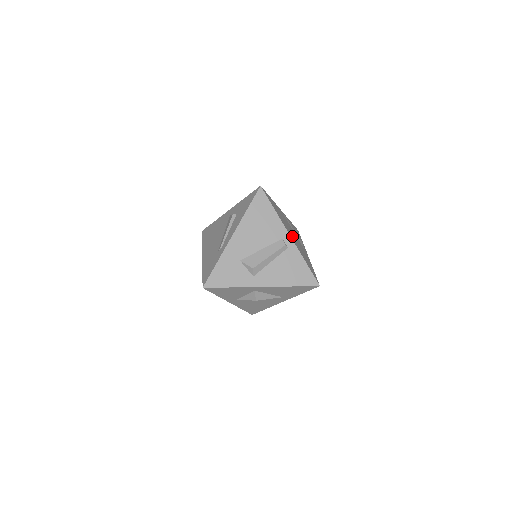
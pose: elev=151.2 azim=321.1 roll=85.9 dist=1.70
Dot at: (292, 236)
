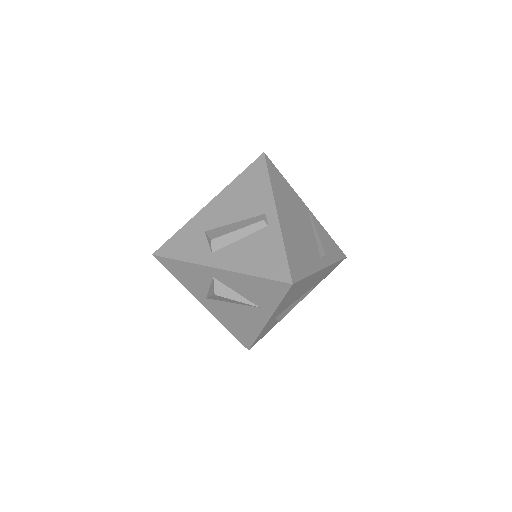
Dot at: (288, 220)
